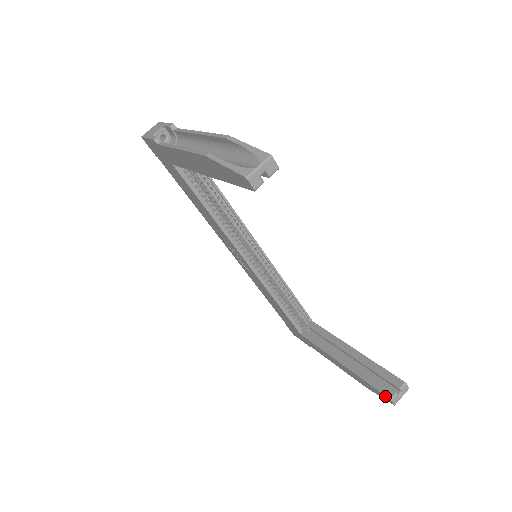
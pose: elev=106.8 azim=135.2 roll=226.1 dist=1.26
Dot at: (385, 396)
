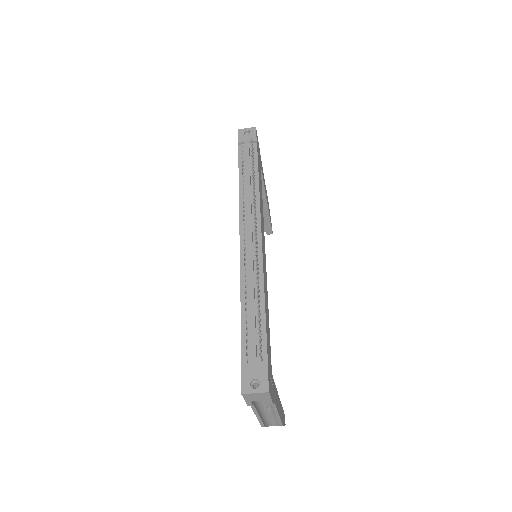
Dot at: occluded
